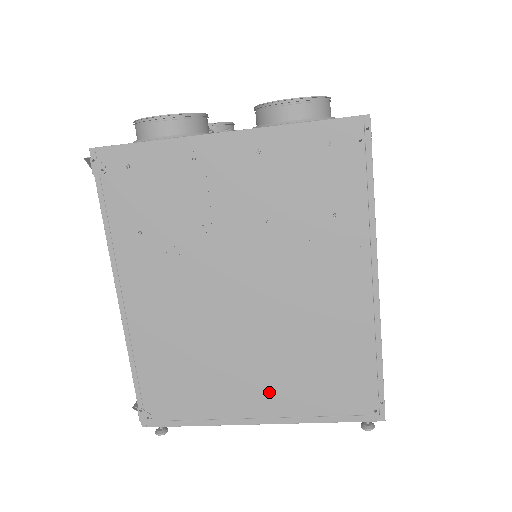
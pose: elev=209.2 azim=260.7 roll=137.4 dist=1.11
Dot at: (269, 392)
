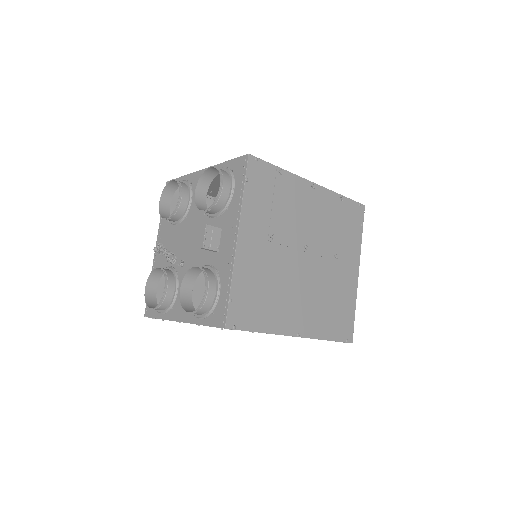
Dot at: occluded
